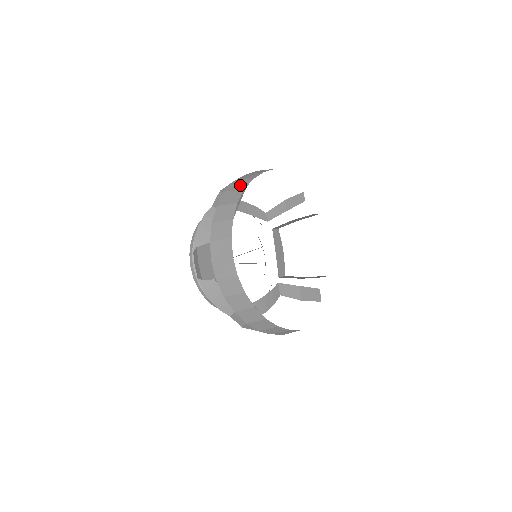
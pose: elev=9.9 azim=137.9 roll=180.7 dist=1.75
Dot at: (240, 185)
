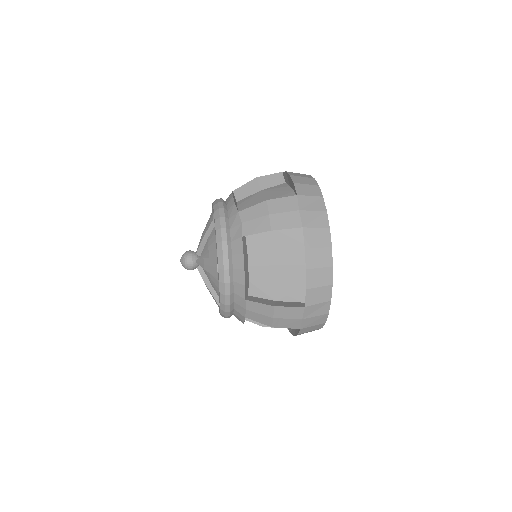
Dot at: (320, 239)
